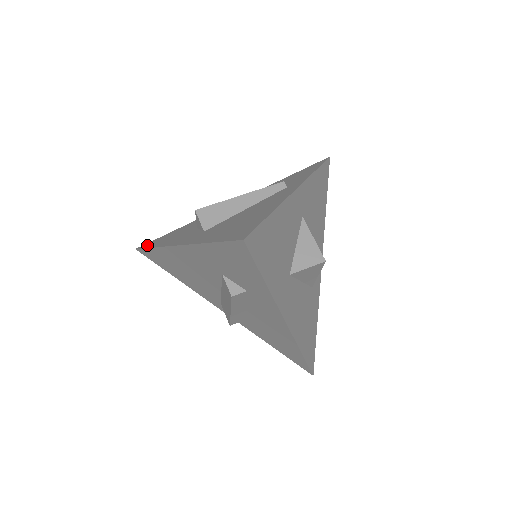
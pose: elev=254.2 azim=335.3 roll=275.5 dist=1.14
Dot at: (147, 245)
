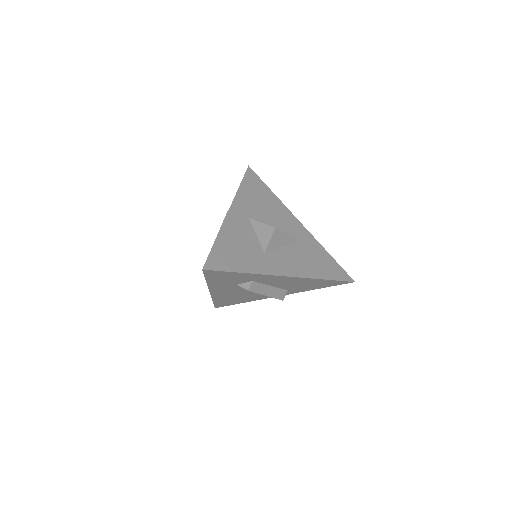
Dot at: occluded
